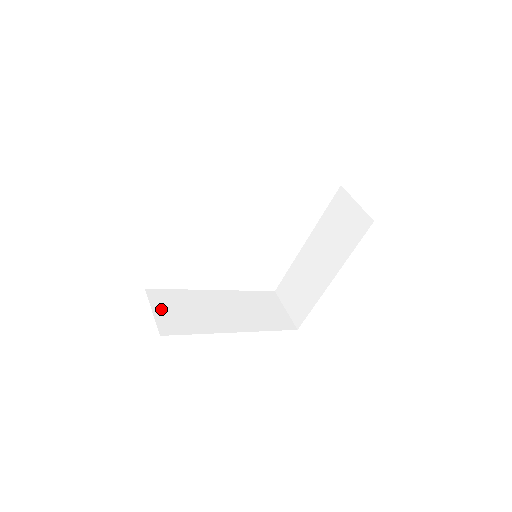
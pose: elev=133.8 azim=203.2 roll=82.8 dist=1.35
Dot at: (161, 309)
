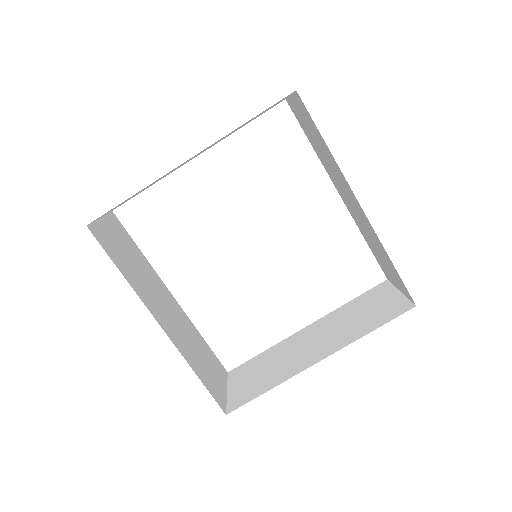
Dot at: (110, 228)
